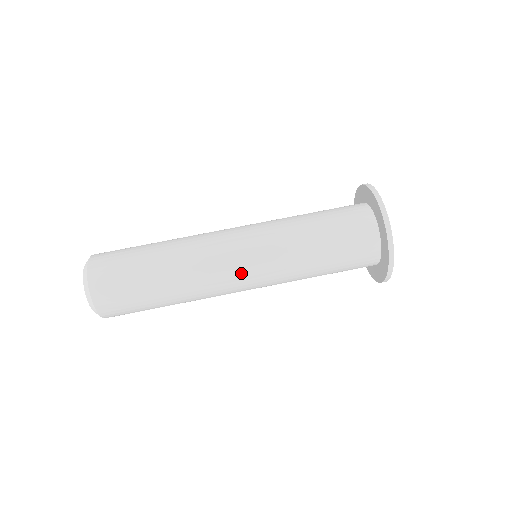
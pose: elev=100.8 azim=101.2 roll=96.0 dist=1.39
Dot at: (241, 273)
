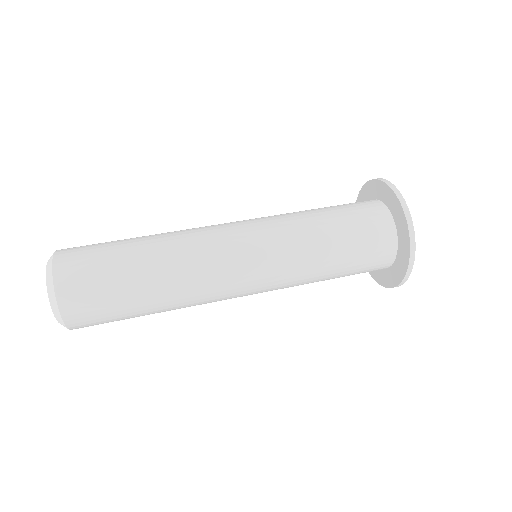
Dot at: (238, 239)
